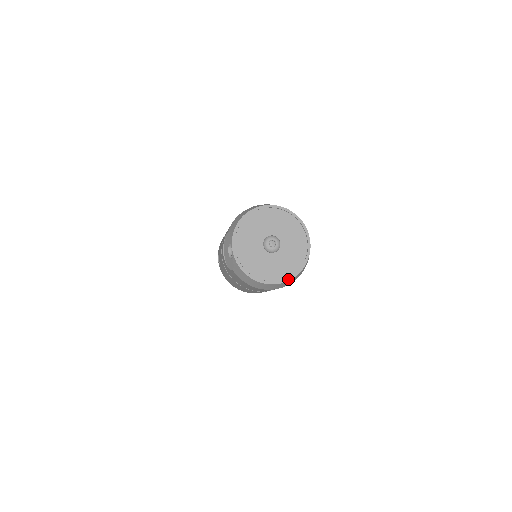
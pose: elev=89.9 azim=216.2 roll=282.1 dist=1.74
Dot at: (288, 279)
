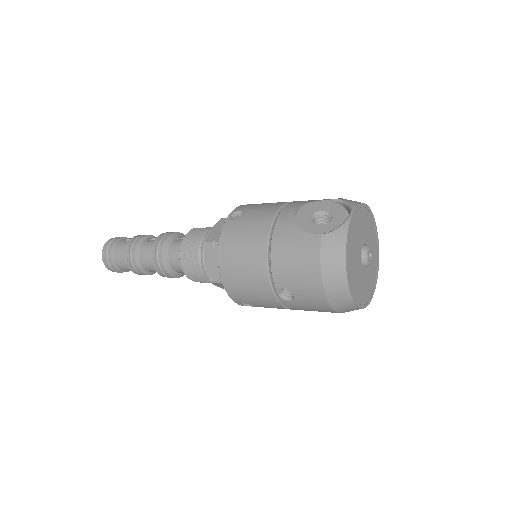
Dot at: (356, 302)
